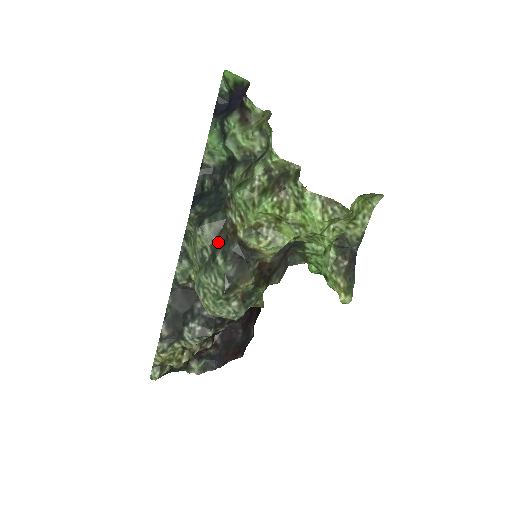
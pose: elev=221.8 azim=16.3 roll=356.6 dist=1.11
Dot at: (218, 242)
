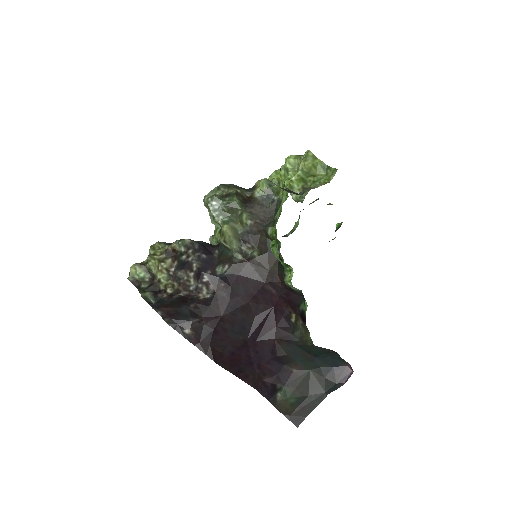
Dot at: occluded
